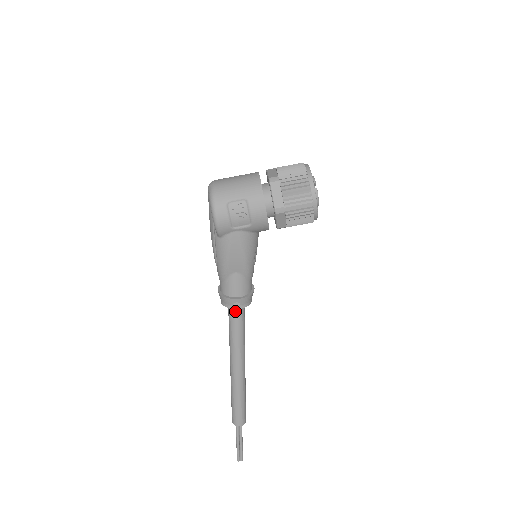
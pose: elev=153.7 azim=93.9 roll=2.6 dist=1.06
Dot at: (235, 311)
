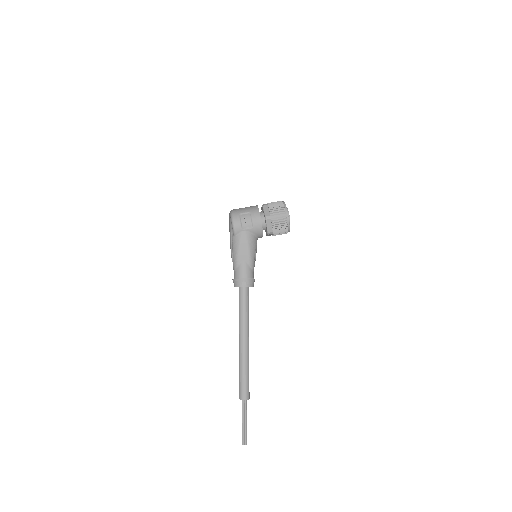
Dot at: (243, 292)
